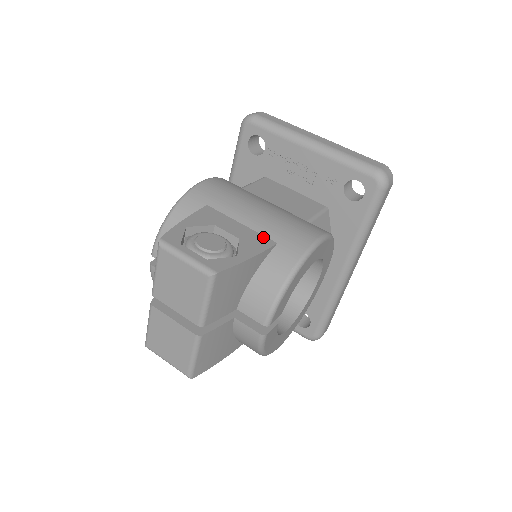
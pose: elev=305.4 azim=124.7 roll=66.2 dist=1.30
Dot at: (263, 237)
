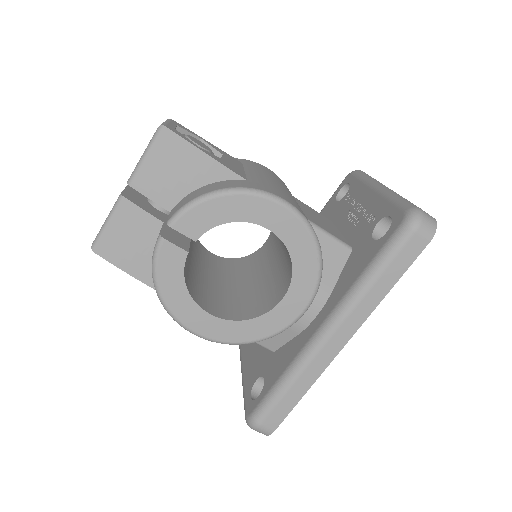
Dot at: (244, 175)
